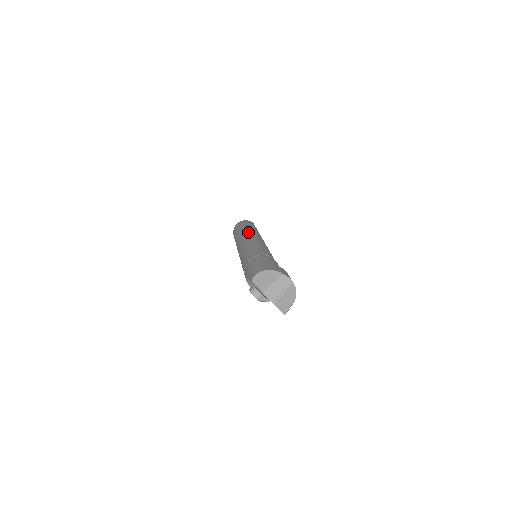
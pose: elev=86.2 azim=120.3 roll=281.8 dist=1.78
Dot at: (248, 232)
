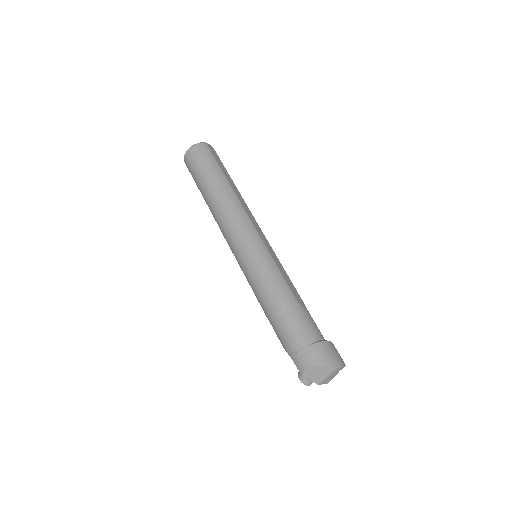
Dot at: (228, 209)
